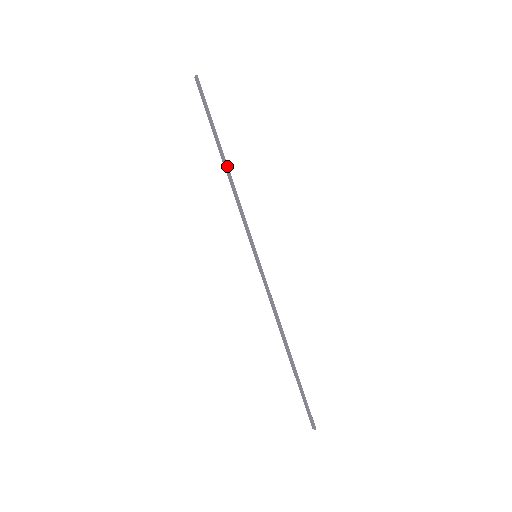
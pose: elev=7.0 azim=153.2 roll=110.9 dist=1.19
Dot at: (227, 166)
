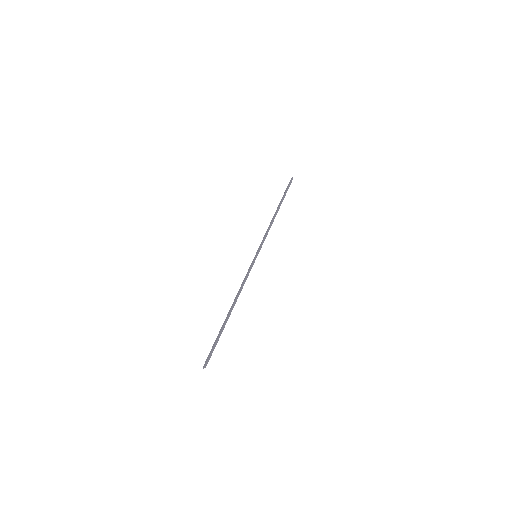
Dot at: occluded
